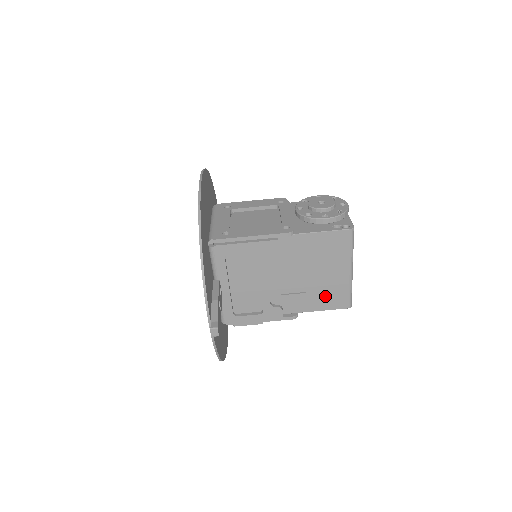
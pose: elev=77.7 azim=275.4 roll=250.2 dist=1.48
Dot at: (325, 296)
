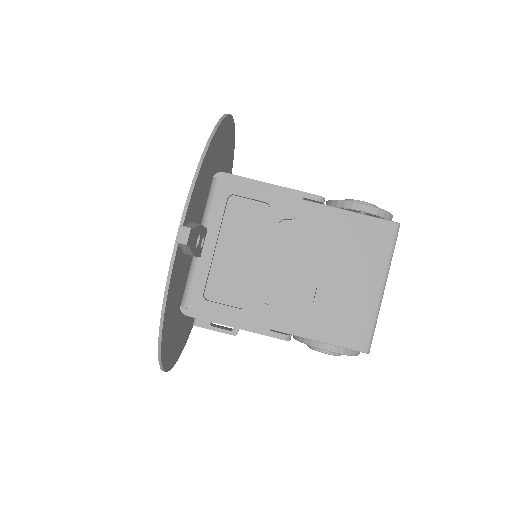
Dot at: (337, 318)
